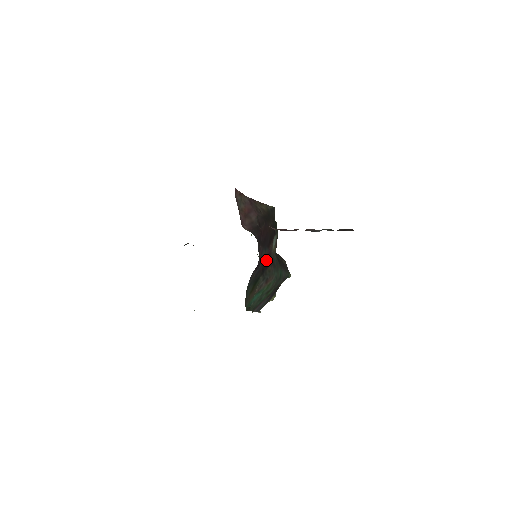
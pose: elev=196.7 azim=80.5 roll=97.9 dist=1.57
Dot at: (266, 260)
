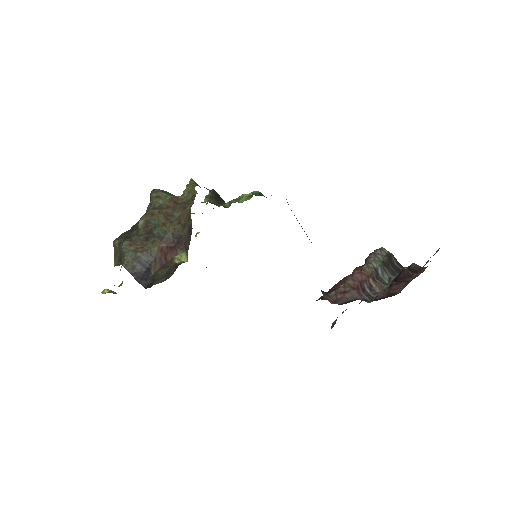
Dot at: occluded
